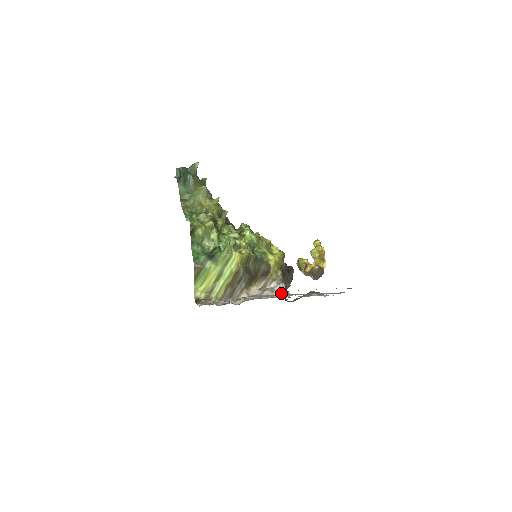
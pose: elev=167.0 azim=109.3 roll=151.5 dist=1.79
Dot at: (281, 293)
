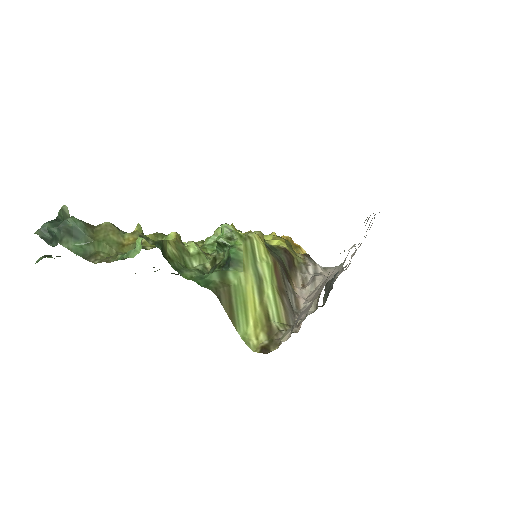
Dot at: (329, 271)
